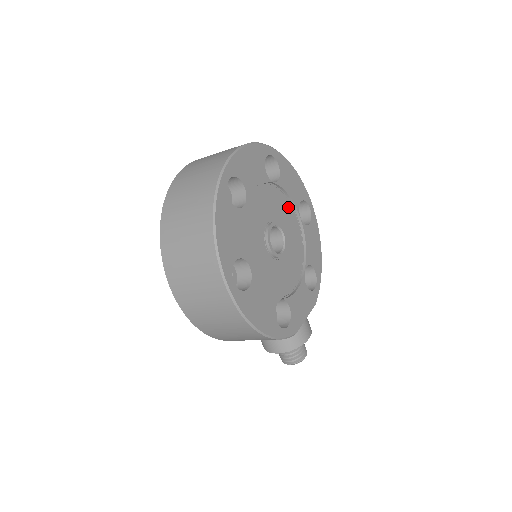
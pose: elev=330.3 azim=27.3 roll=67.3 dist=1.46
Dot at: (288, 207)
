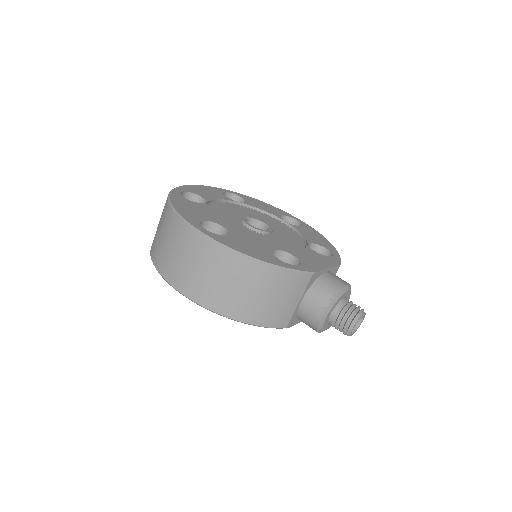
Dot at: (267, 217)
